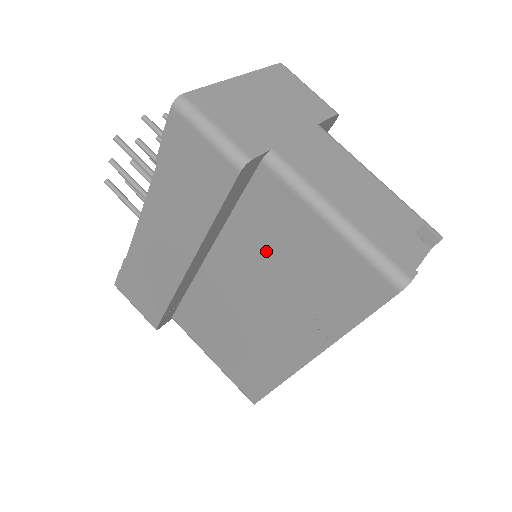
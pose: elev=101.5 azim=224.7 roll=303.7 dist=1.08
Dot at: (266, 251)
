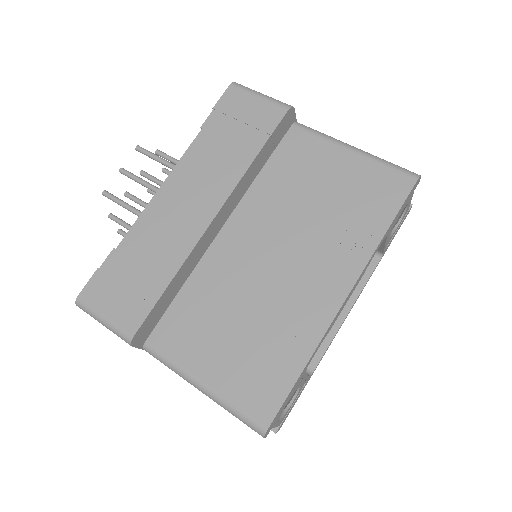
Dot at: (294, 194)
